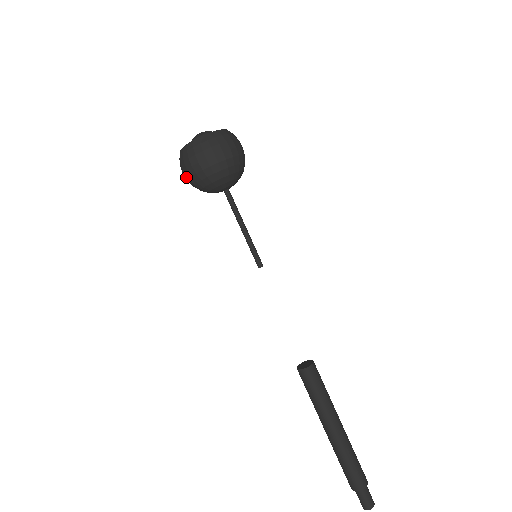
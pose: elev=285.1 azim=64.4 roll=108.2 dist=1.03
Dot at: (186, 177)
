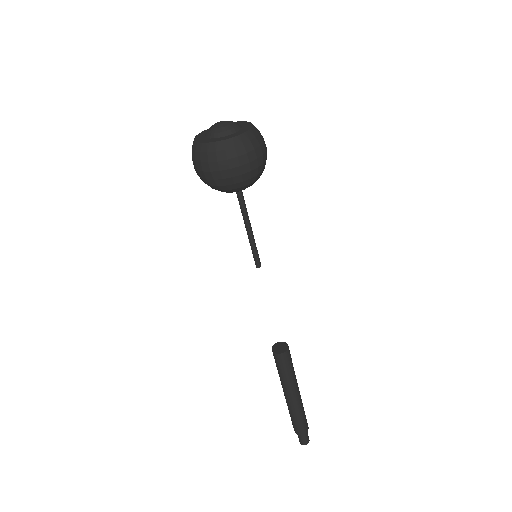
Dot at: (228, 174)
